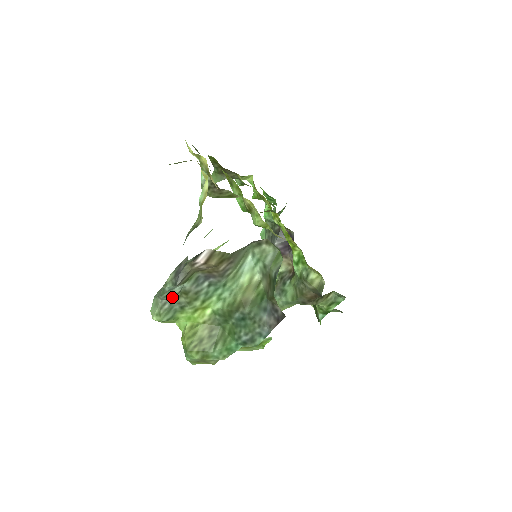
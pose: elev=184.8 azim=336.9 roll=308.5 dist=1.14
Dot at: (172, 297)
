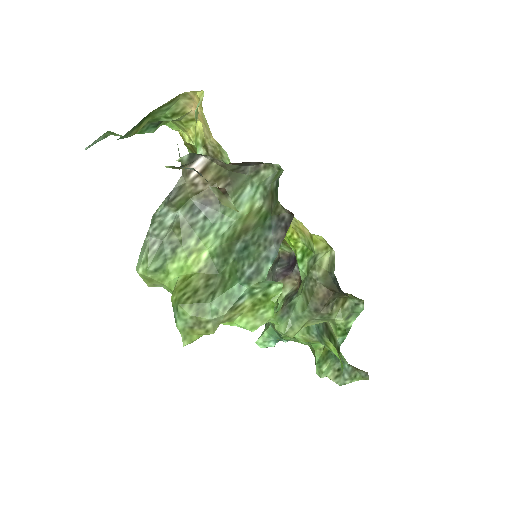
Dot at: (163, 232)
